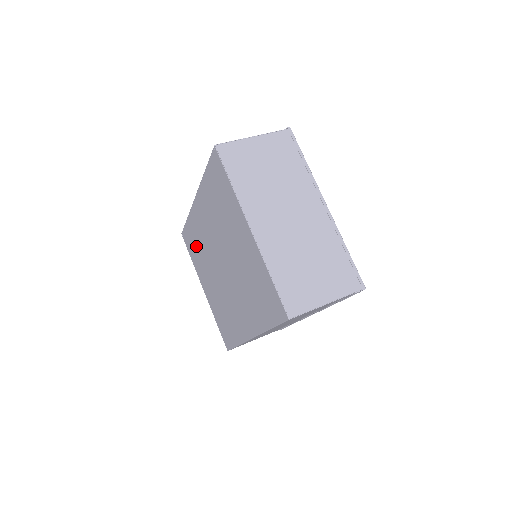
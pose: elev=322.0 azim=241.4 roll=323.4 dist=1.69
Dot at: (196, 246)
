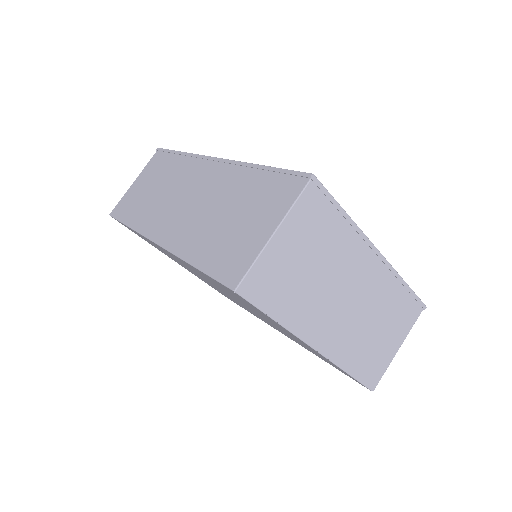
Dot at: occluded
